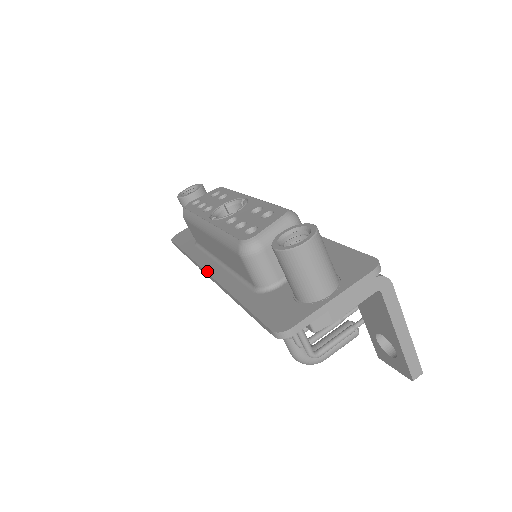
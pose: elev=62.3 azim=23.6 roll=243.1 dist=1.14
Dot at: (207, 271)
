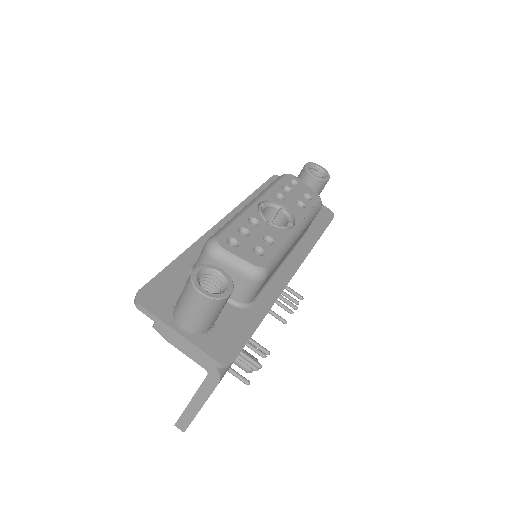
Dot at: (223, 219)
